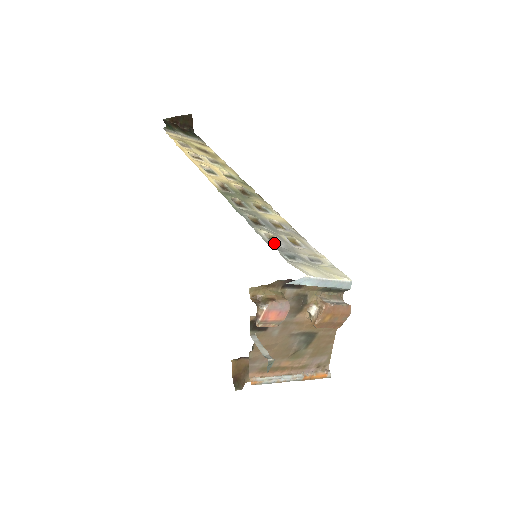
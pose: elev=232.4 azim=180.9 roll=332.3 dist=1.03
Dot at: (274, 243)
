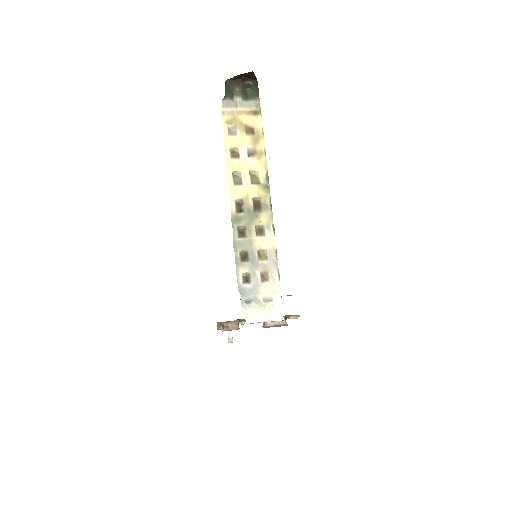
Dot at: (245, 284)
